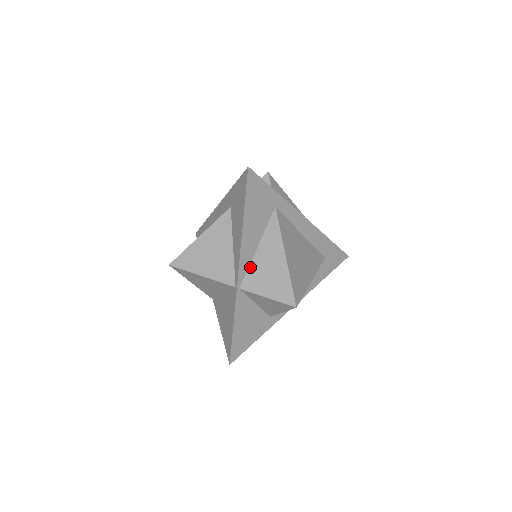
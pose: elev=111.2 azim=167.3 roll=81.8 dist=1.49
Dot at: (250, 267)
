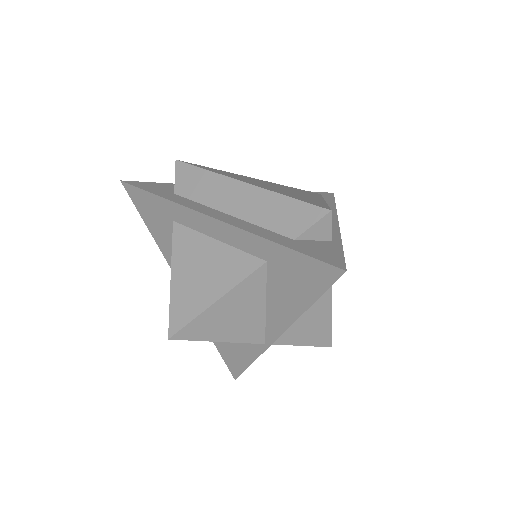
Dot at: occluded
